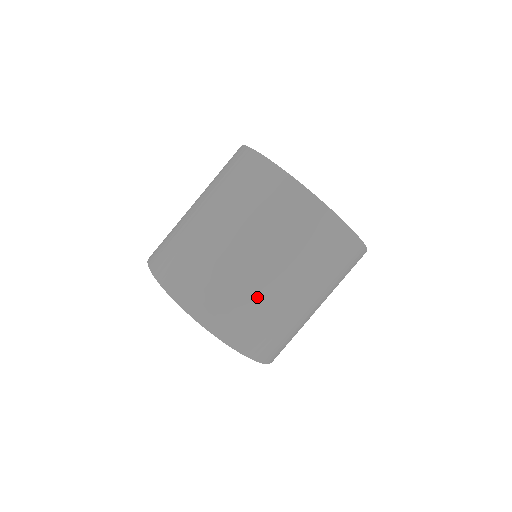
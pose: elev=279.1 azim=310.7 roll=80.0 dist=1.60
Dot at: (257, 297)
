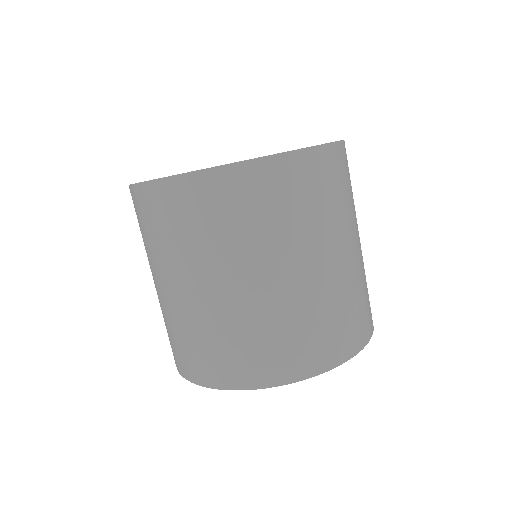
Dot at: (327, 298)
